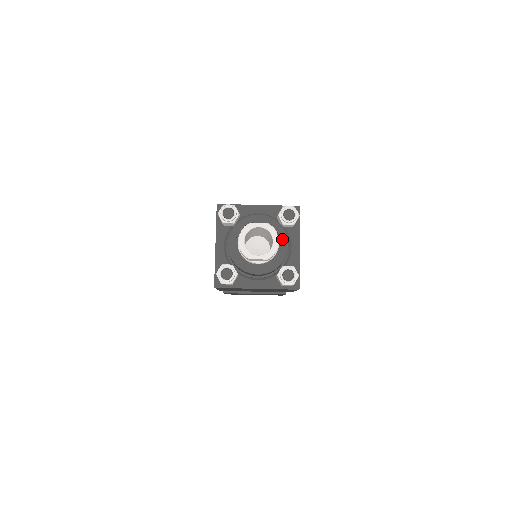
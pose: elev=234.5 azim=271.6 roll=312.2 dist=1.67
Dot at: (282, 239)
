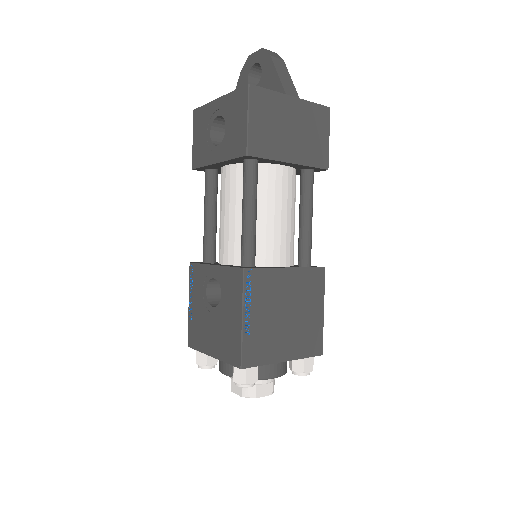
Dot at: occluded
